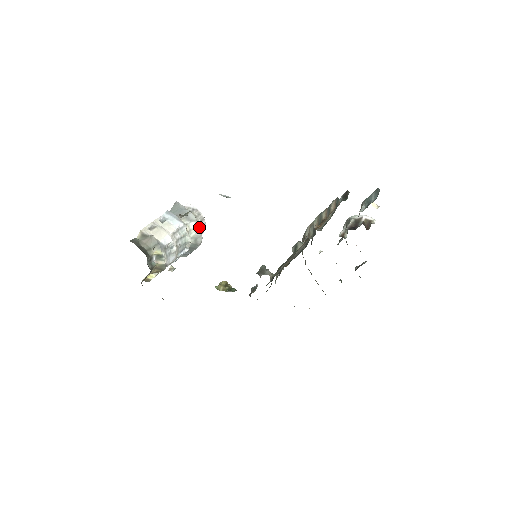
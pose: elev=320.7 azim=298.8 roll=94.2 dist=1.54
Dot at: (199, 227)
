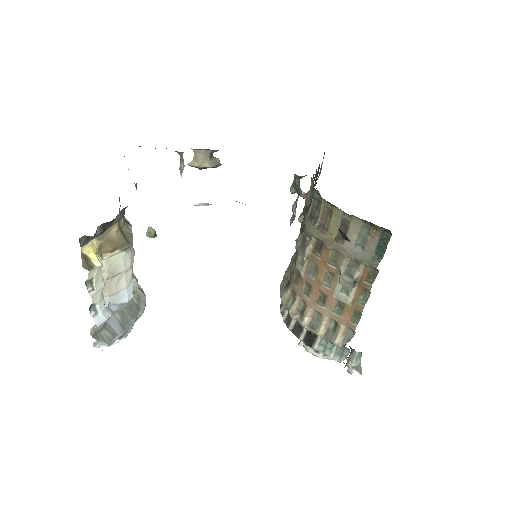
Dot at: (141, 288)
